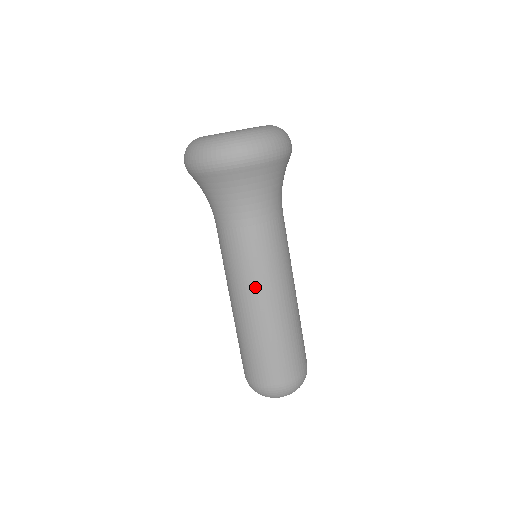
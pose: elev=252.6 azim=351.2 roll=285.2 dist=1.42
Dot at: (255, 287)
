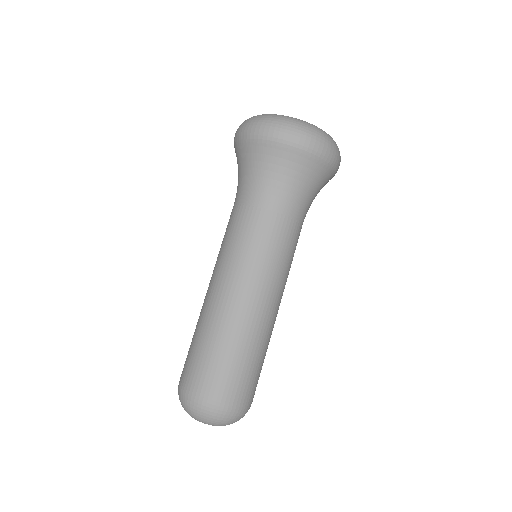
Dot at: (242, 275)
